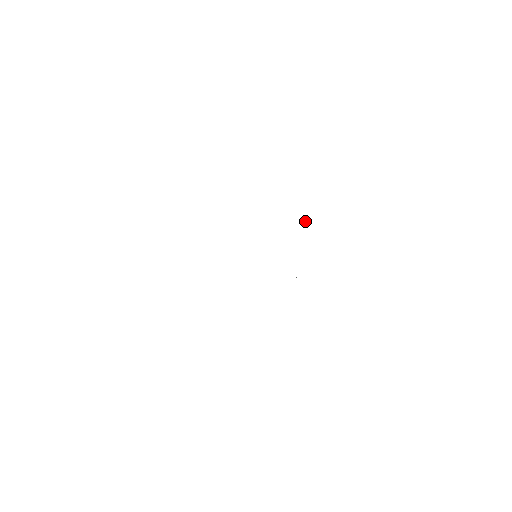
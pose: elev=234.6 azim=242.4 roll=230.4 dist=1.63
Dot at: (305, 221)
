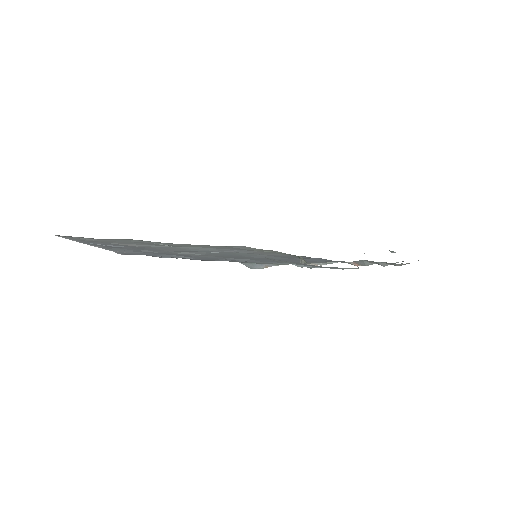
Dot at: (331, 262)
